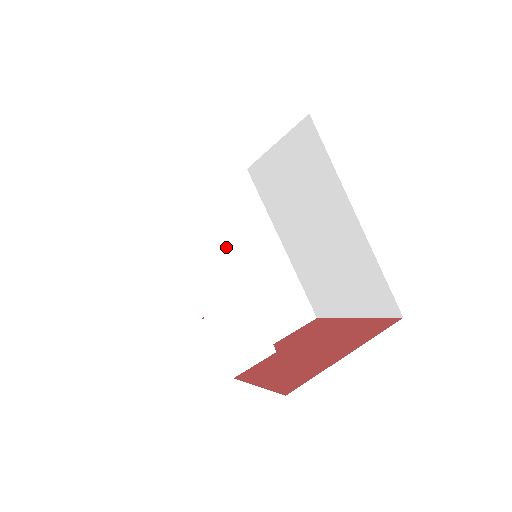
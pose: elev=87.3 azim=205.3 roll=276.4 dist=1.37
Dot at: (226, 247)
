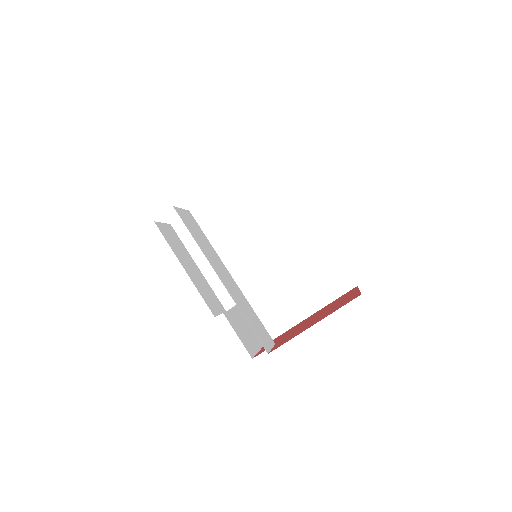
Dot at: (220, 259)
